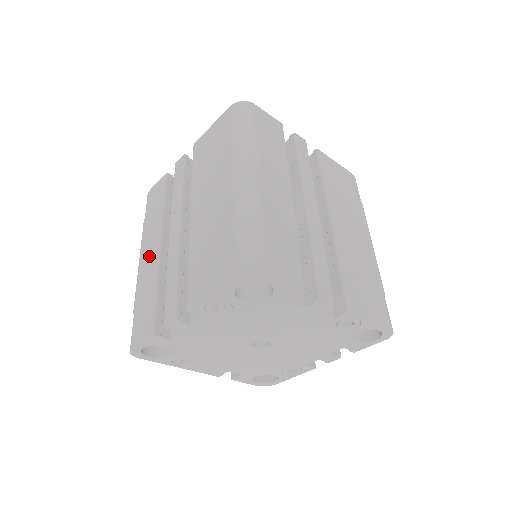
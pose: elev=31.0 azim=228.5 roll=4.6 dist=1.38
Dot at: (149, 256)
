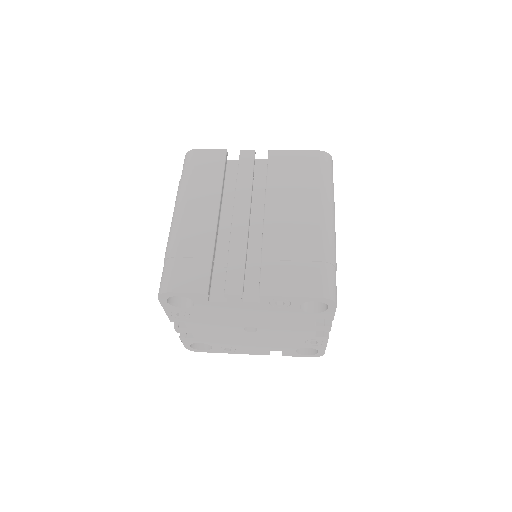
Dot at: occluded
